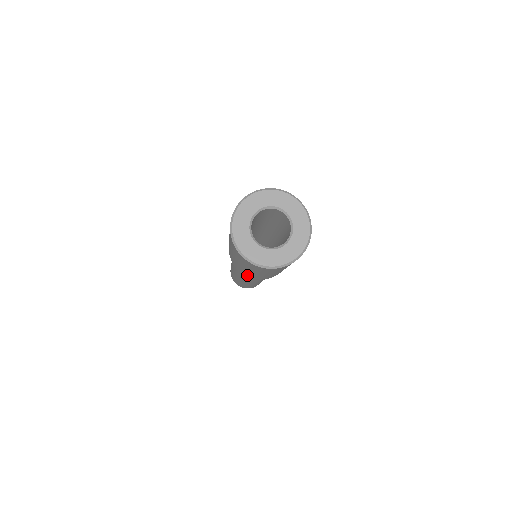
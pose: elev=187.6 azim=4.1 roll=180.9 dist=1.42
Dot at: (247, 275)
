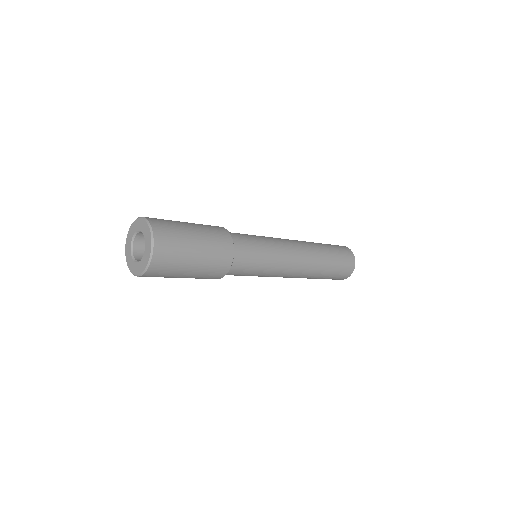
Dot at: (213, 278)
